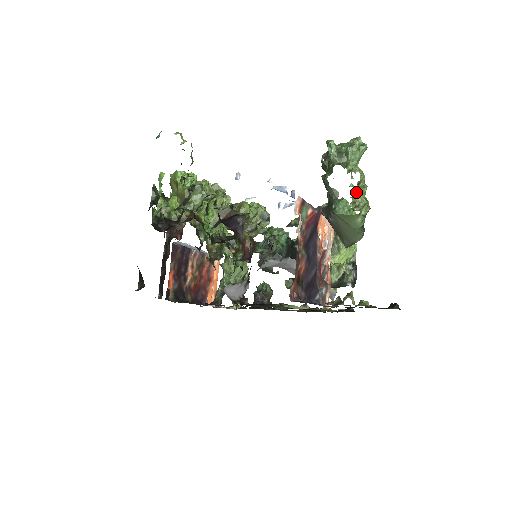
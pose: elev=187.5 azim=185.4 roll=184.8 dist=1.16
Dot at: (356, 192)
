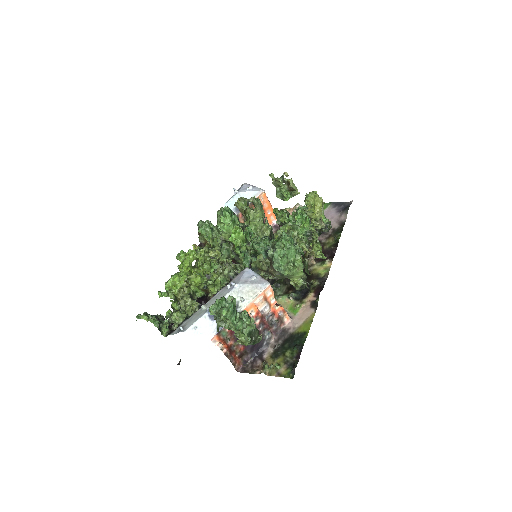
Dot at: (244, 322)
